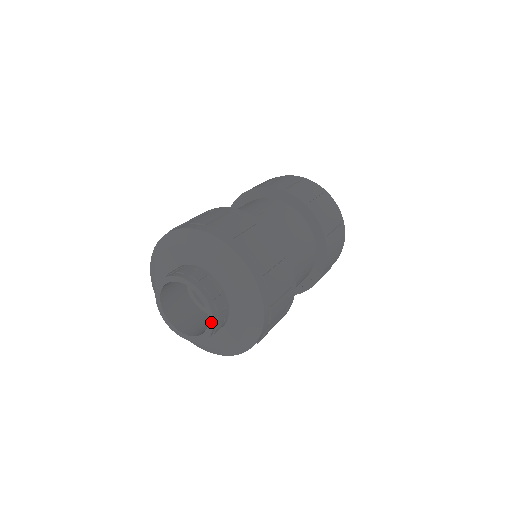
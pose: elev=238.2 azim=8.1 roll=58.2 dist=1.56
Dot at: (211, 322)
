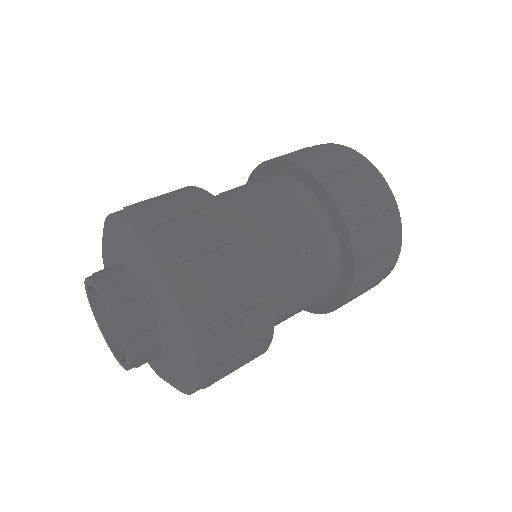
Dot at: (117, 326)
